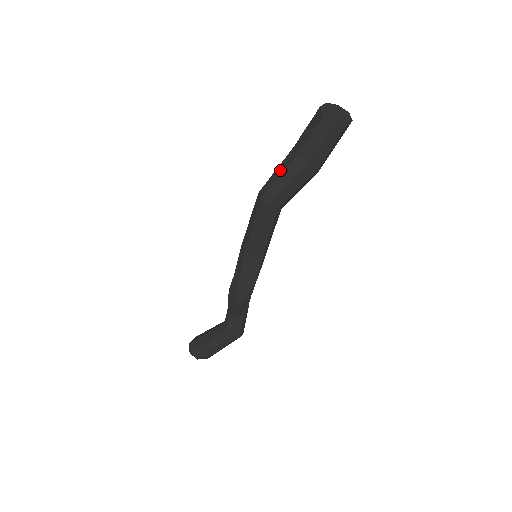
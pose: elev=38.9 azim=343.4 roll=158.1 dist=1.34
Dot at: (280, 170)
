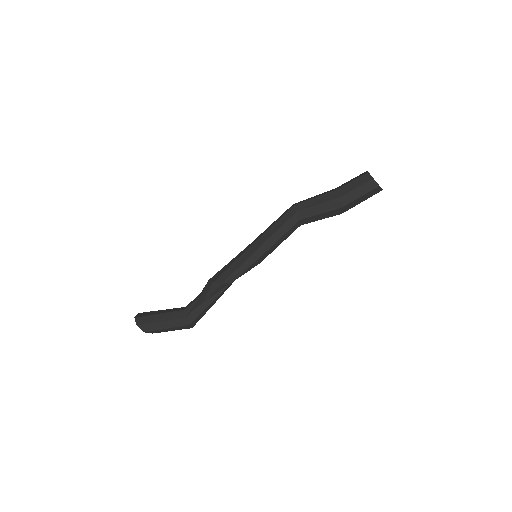
Dot at: (318, 195)
